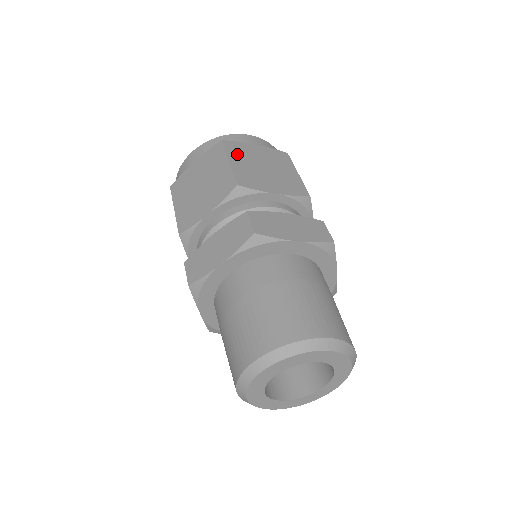
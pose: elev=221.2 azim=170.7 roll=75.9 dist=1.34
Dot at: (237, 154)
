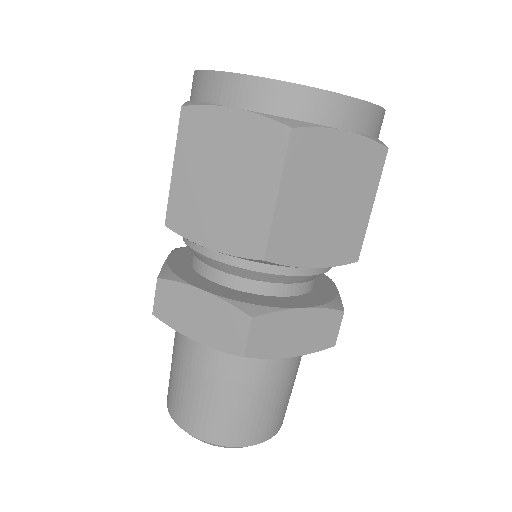
Dot at: (191, 147)
